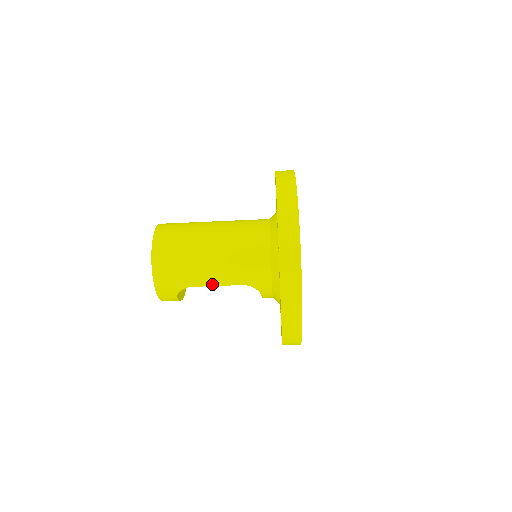
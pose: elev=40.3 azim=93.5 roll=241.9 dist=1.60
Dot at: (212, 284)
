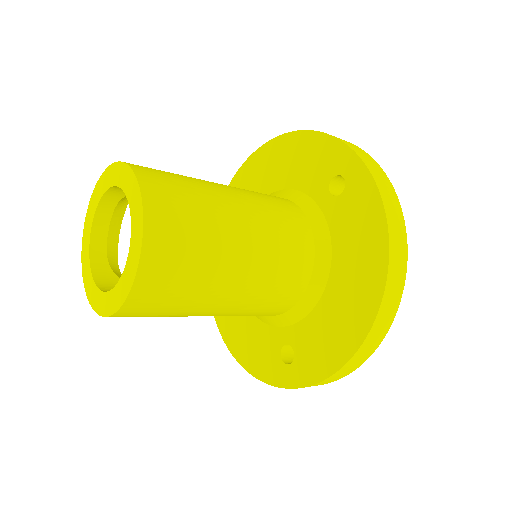
Dot at: occluded
